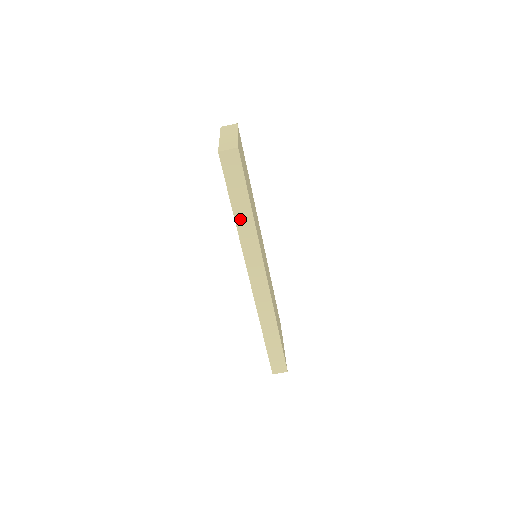
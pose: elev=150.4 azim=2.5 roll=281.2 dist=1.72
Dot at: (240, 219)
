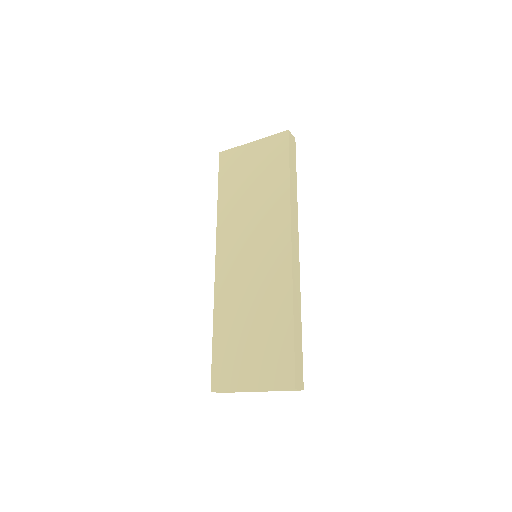
Dot at: (292, 186)
